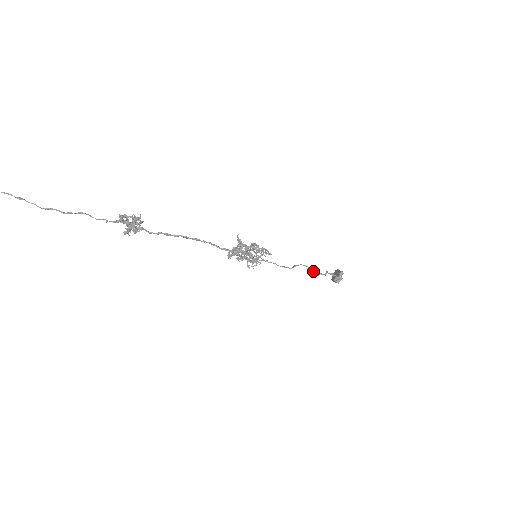
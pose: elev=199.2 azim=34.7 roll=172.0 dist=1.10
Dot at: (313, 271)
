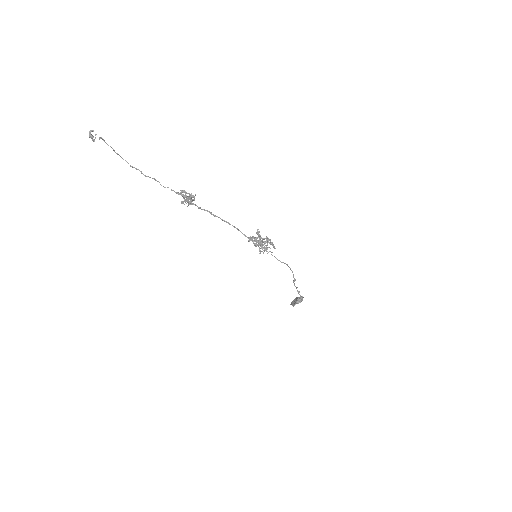
Dot at: (293, 277)
